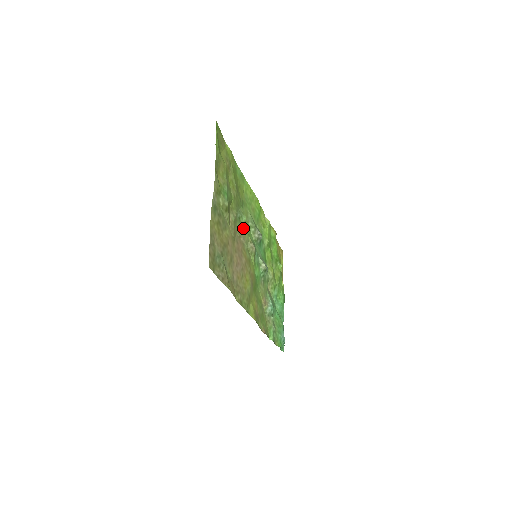
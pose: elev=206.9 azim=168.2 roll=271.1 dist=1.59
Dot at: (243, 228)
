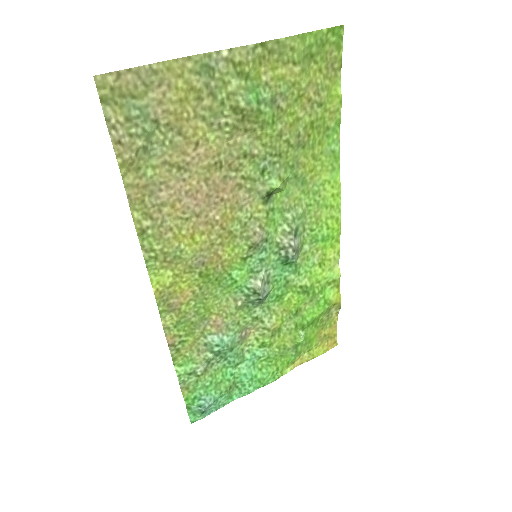
Dot at: (262, 192)
